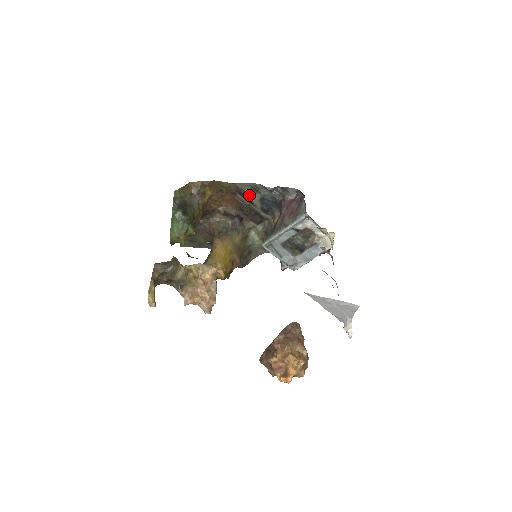
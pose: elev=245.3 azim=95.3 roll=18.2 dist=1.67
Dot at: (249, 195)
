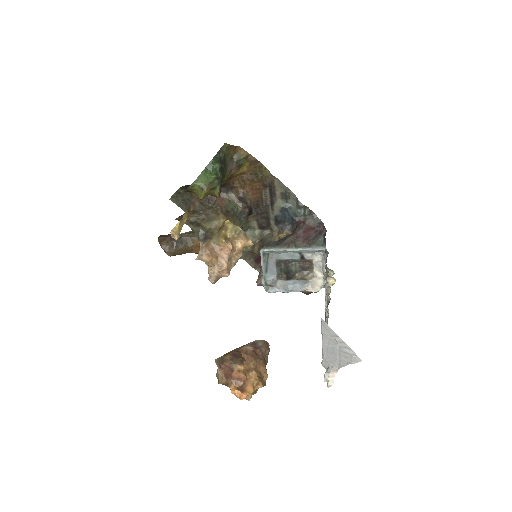
Dot at: (276, 197)
